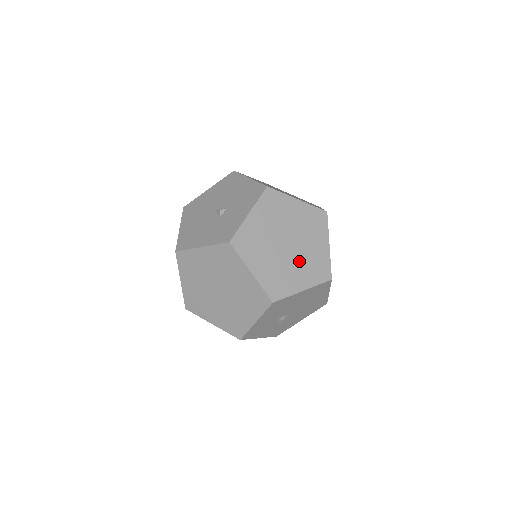
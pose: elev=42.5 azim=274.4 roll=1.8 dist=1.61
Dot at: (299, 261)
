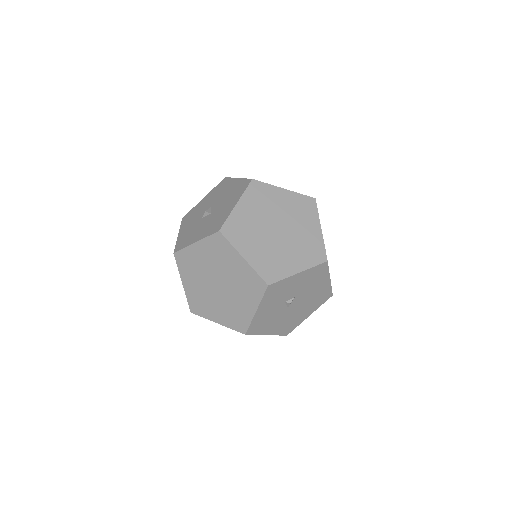
Dot at: occluded
